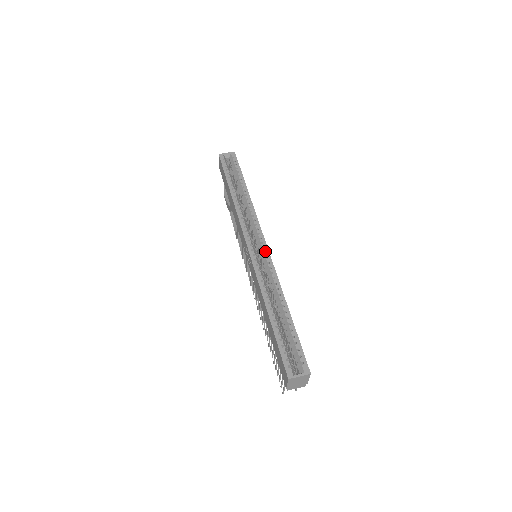
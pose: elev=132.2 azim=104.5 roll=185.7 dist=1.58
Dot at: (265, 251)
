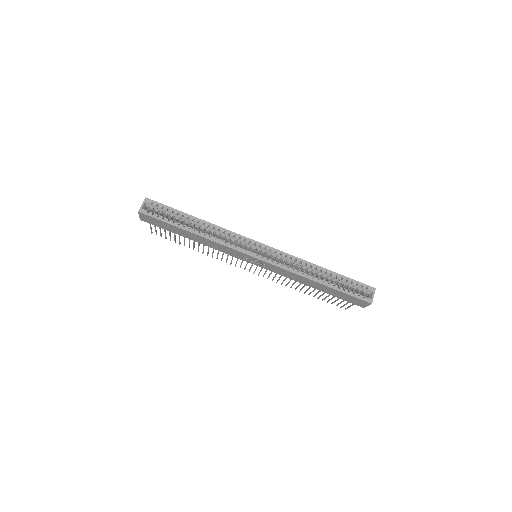
Dot at: (269, 249)
